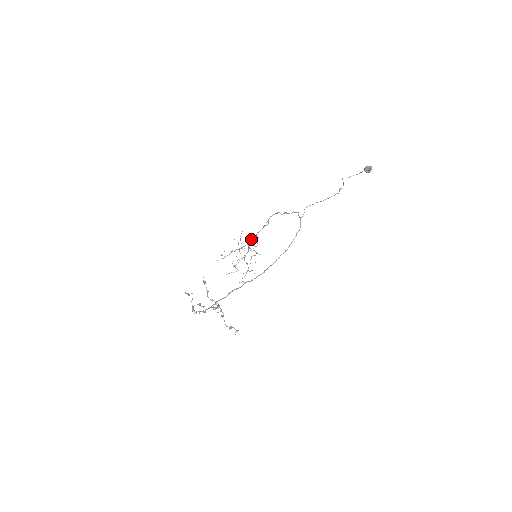
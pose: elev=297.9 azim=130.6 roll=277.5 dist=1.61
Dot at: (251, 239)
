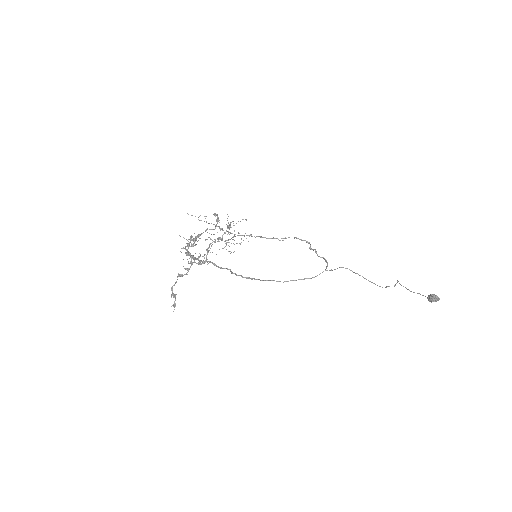
Dot at: occluded
